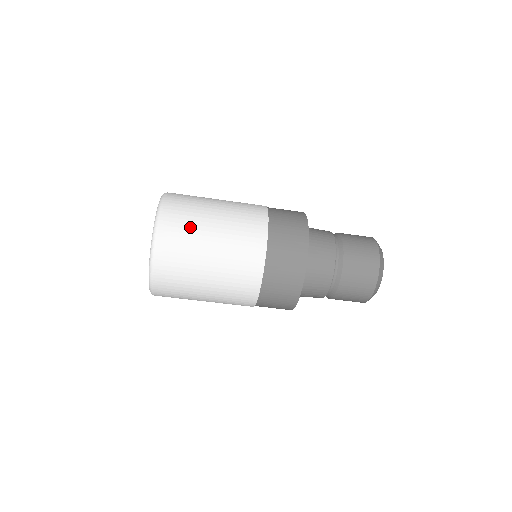
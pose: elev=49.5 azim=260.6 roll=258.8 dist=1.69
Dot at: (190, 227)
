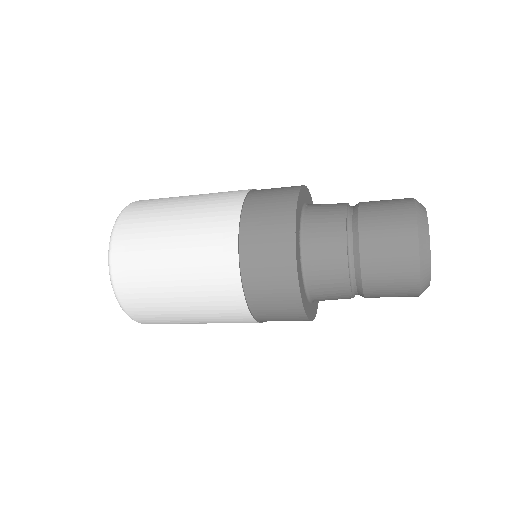
Dot at: (145, 242)
